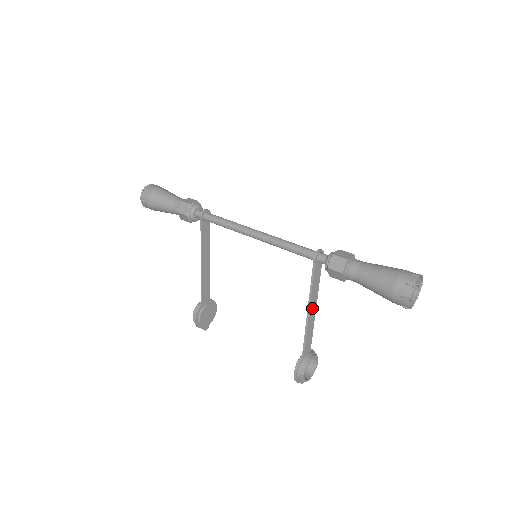
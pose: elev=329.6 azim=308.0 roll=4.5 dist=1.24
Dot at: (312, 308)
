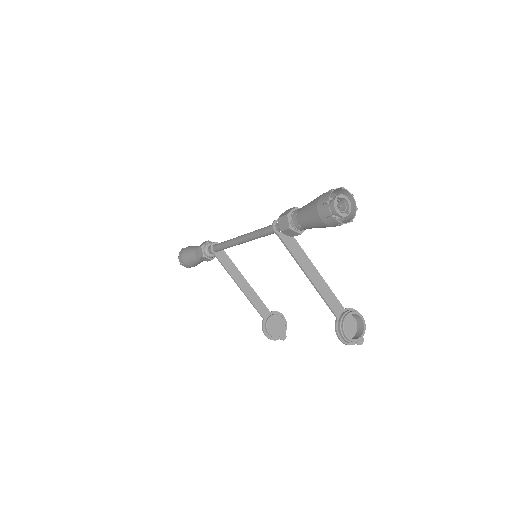
Dot at: (310, 272)
